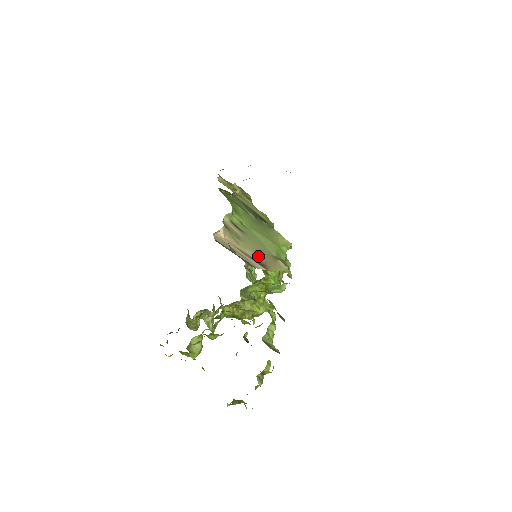
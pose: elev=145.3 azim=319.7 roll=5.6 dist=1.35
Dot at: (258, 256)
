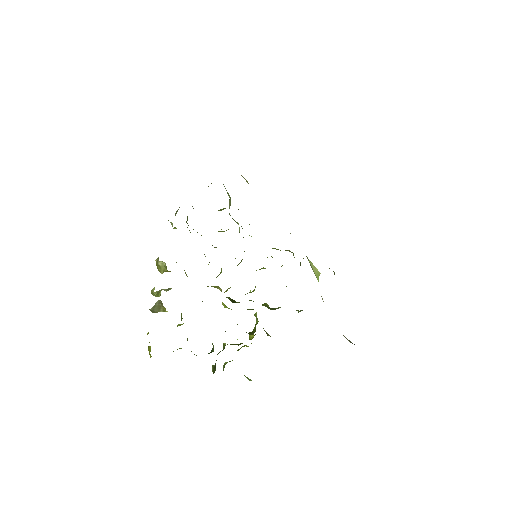
Dot at: occluded
